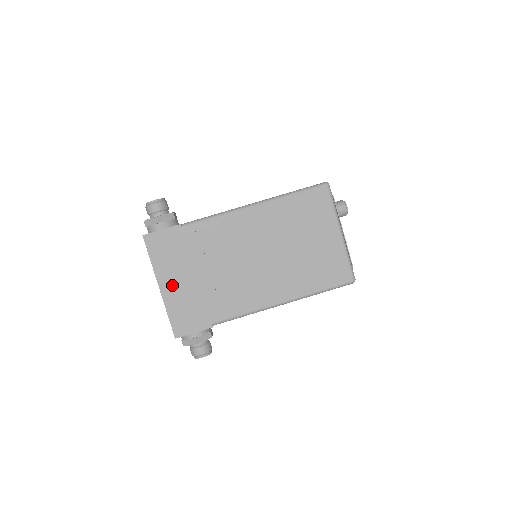
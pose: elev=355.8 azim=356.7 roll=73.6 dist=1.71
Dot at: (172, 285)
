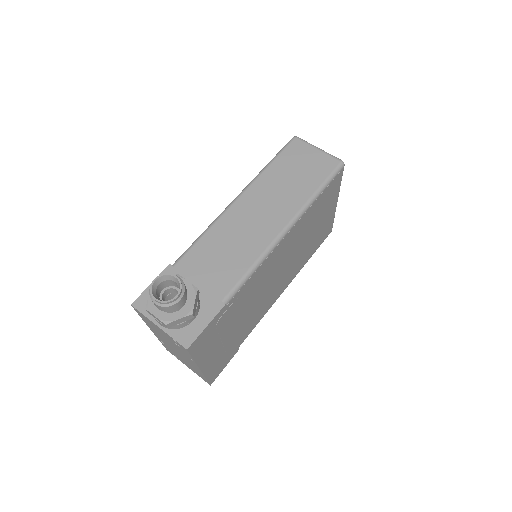
Dot at: (212, 357)
